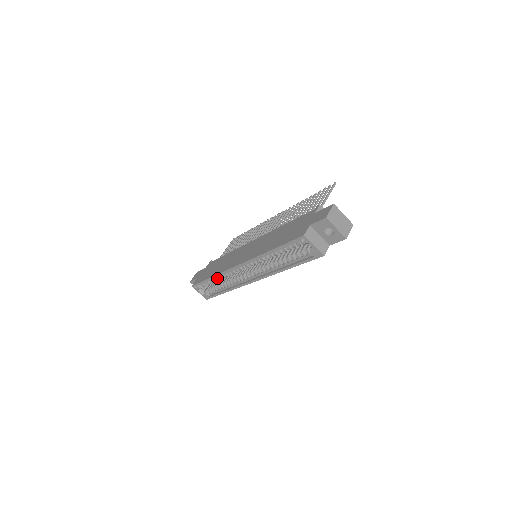
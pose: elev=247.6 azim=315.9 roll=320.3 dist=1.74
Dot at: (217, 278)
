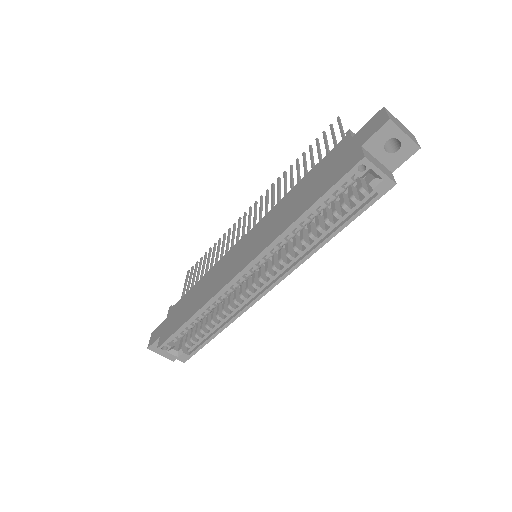
Dot at: (201, 314)
